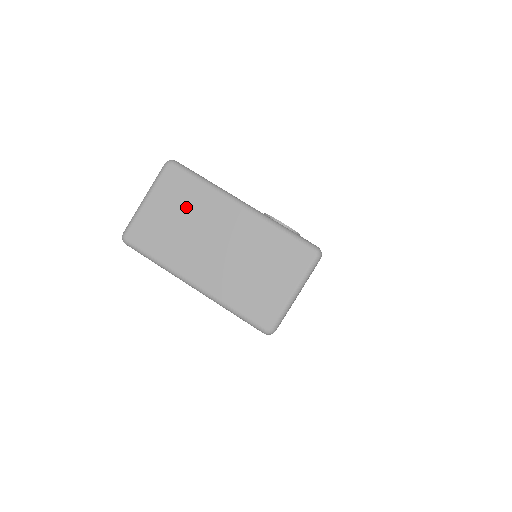
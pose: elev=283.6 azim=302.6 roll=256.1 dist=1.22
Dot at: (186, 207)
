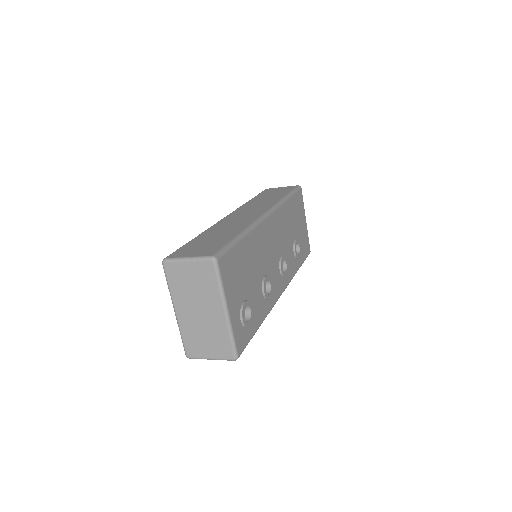
Dot at: (201, 284)
